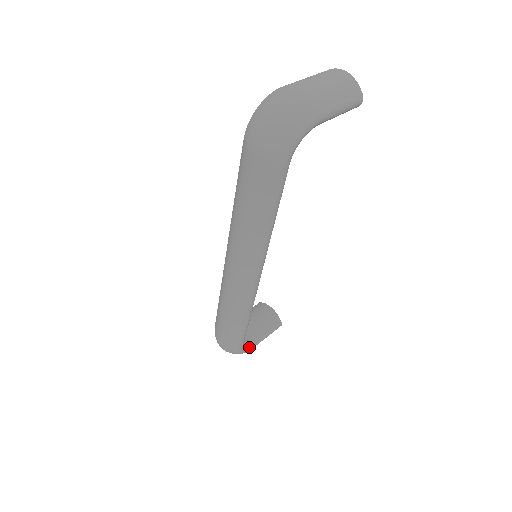
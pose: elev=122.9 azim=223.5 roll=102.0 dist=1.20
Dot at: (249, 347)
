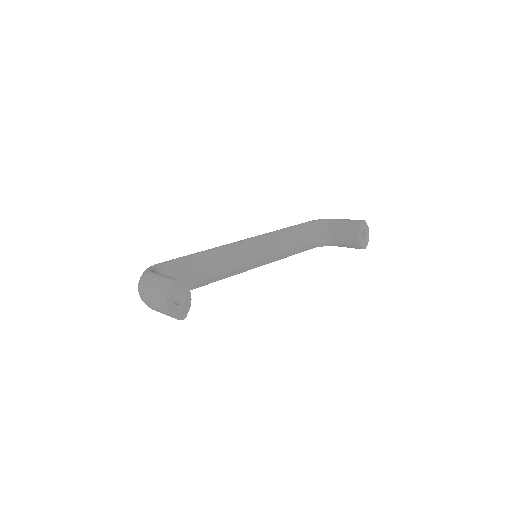
Dot at: (330, 245)
